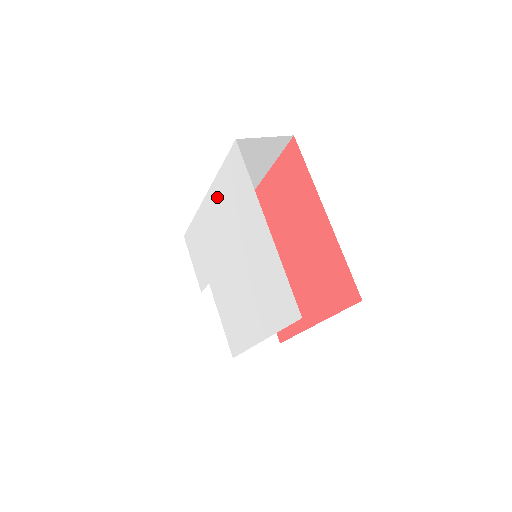
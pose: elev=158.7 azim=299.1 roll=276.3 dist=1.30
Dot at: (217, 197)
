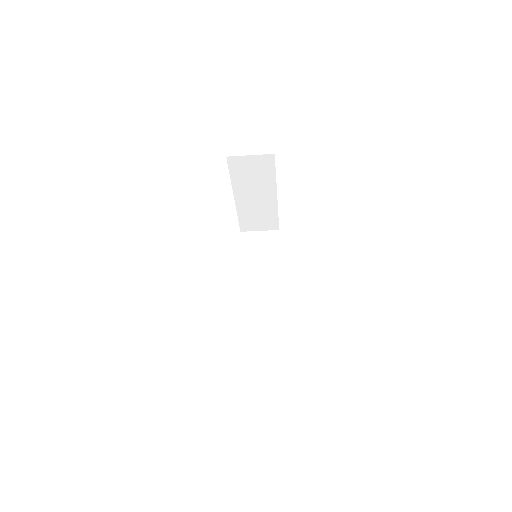
Dot at: occluded
